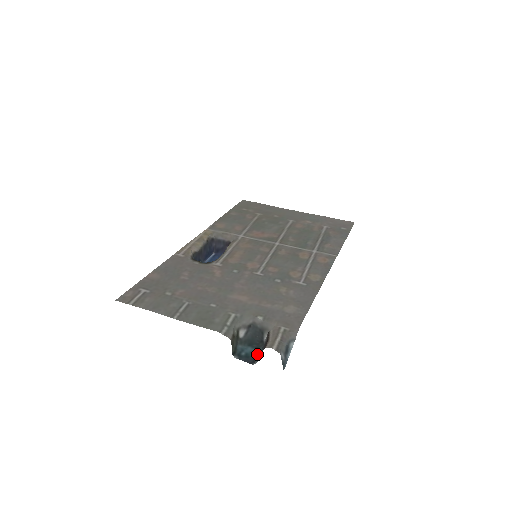
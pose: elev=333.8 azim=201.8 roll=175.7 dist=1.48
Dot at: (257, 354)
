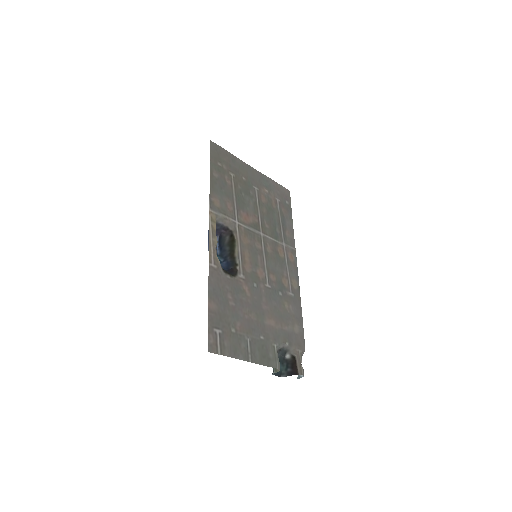
Dot at: (282, 369)
